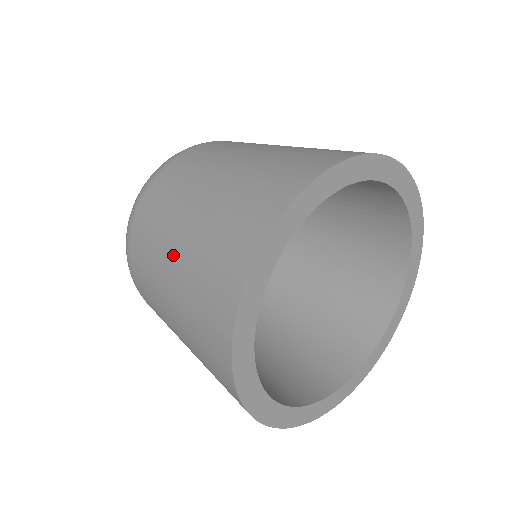
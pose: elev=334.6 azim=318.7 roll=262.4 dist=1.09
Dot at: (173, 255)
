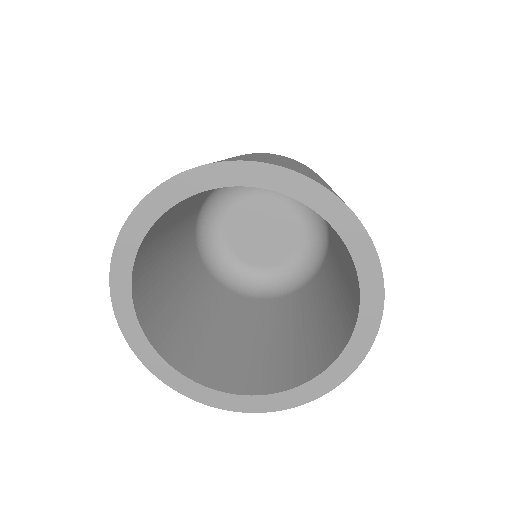
Dot at: occluded
